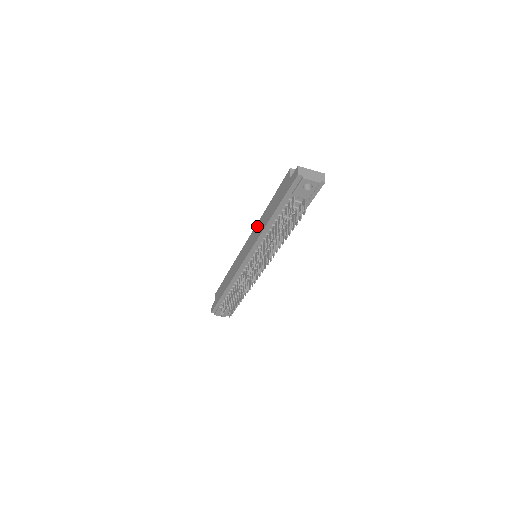
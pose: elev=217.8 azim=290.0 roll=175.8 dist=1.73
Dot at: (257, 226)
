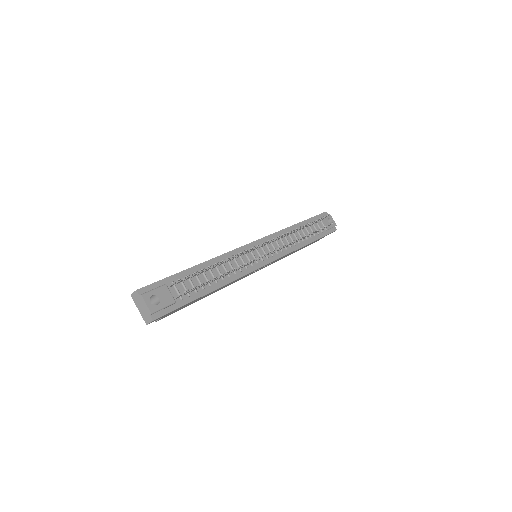
Dot at: occluded
